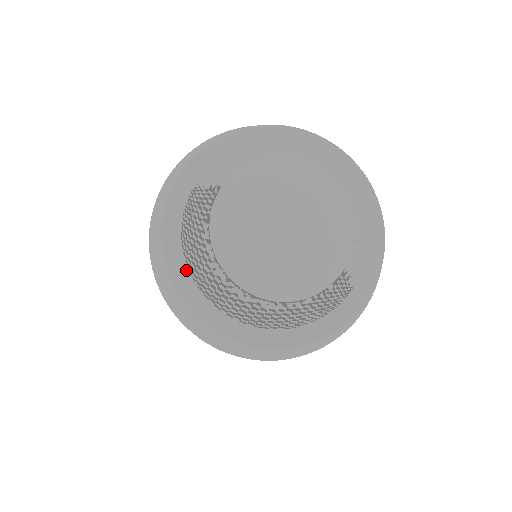
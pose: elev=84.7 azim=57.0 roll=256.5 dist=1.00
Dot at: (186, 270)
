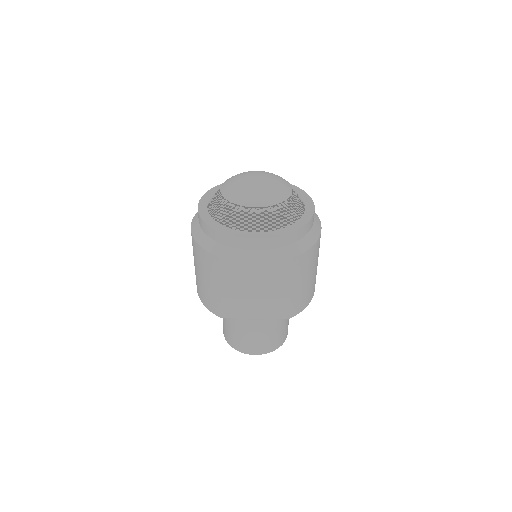
Dot at: (225, 227)
